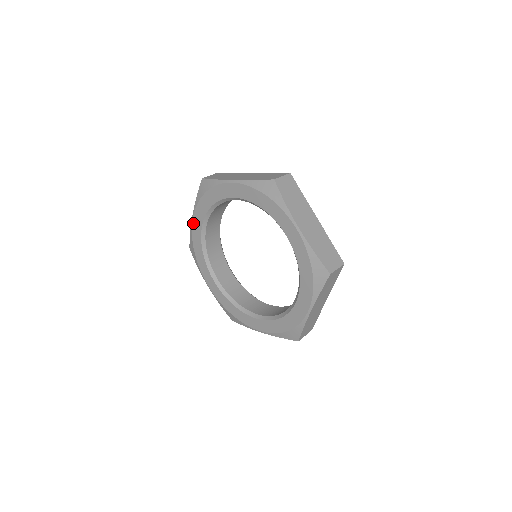
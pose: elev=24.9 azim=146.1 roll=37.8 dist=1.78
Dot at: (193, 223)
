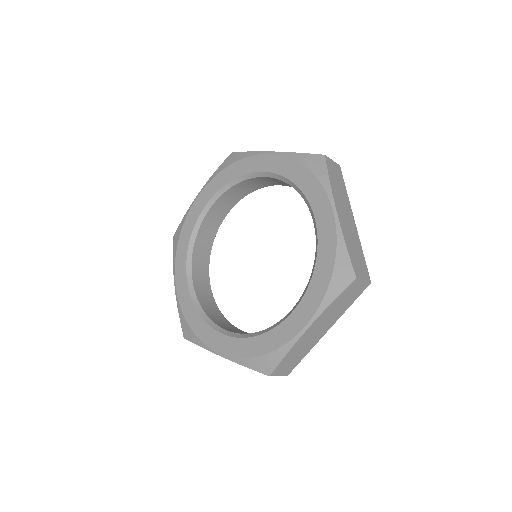
Dot at: (195, 202)
